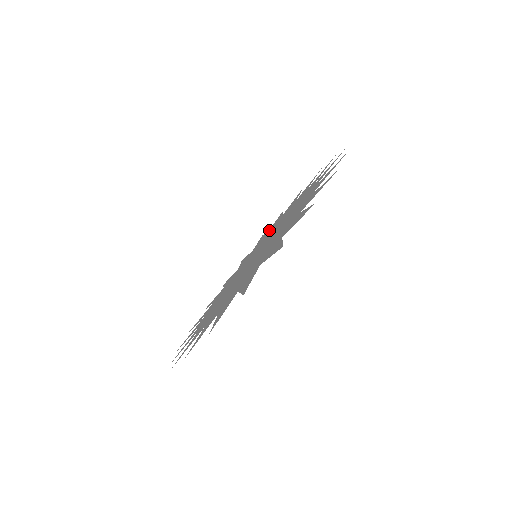
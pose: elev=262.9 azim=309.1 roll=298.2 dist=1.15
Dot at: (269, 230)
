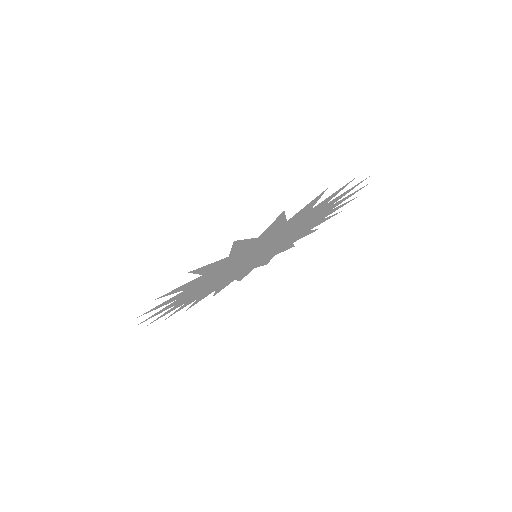
Dot at: (310, 229)
